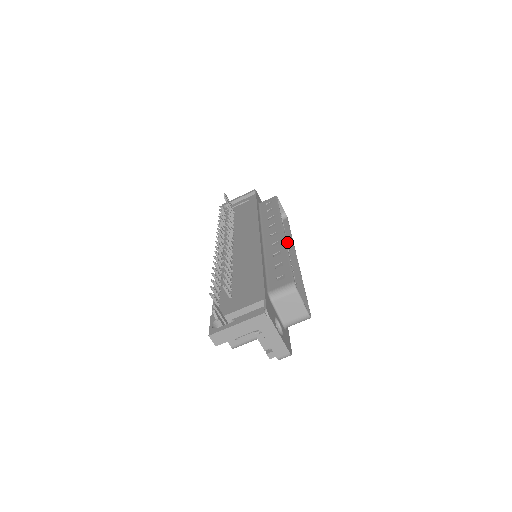
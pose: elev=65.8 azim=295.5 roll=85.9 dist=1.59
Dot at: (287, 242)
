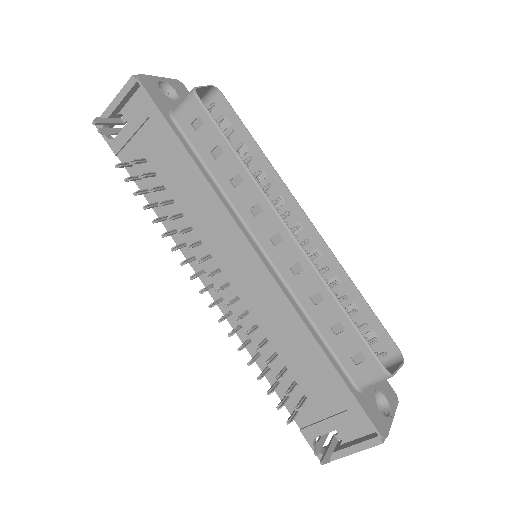
Dot at: (267, 176)
